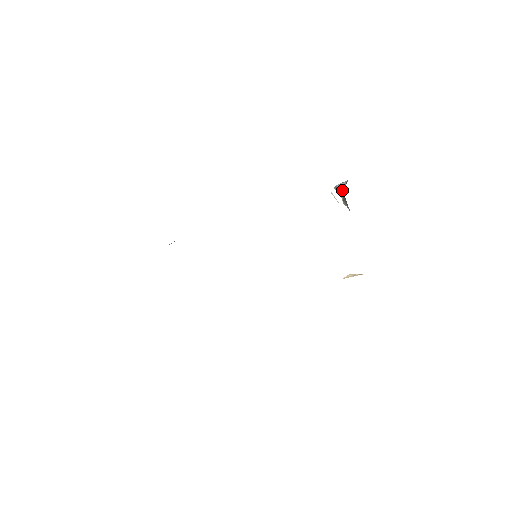
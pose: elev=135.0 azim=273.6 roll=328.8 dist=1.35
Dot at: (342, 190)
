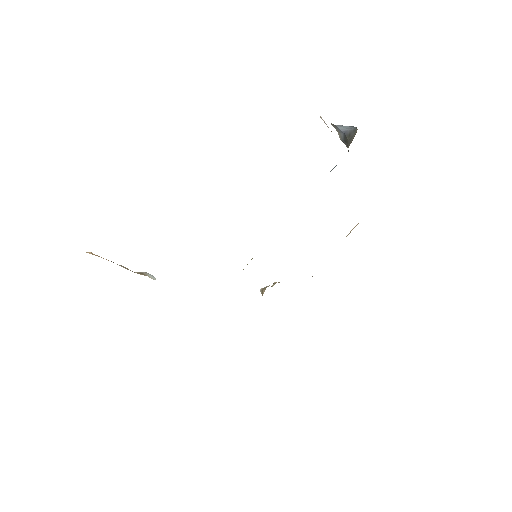
Dot at: (344, 132)
